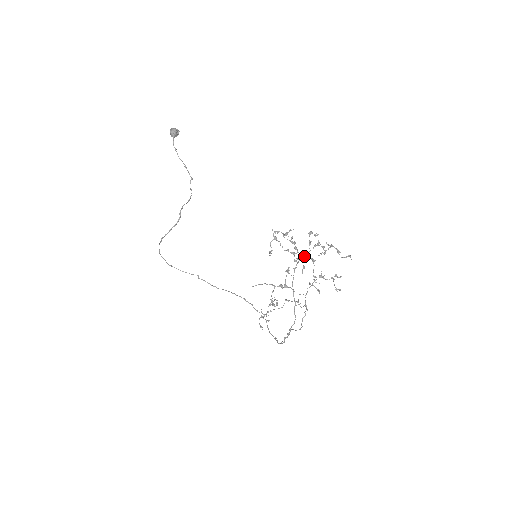
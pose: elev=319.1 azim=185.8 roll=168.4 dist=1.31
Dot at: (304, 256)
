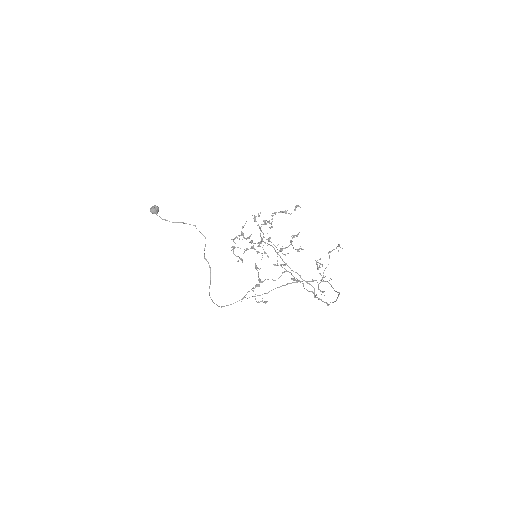
Dot at: (259, 244)
